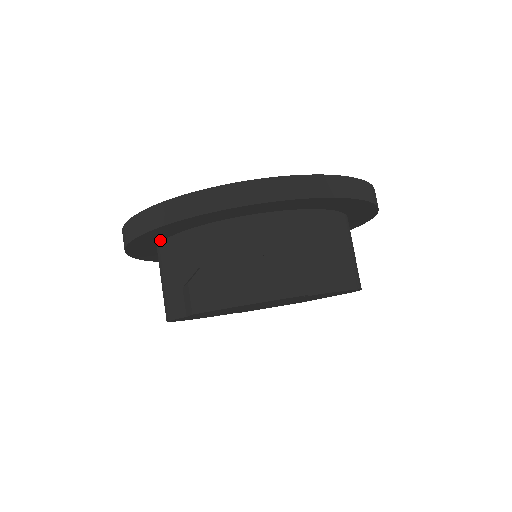
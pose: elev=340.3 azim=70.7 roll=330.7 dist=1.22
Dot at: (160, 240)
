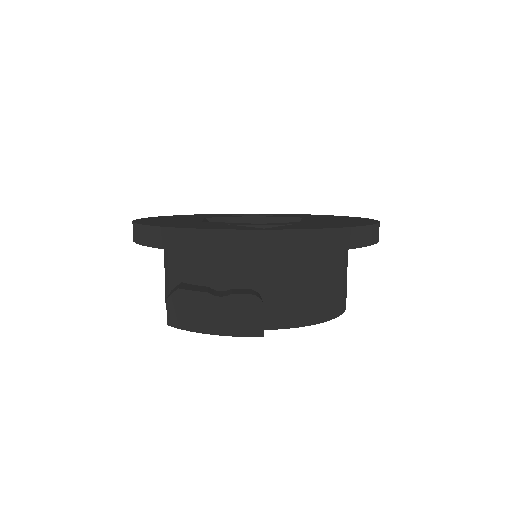
Dot at: occluded
